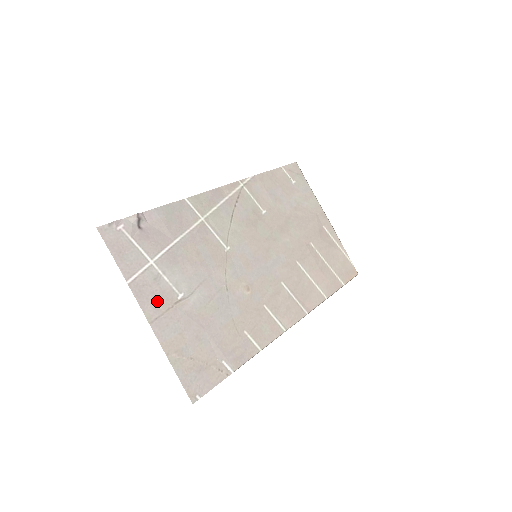
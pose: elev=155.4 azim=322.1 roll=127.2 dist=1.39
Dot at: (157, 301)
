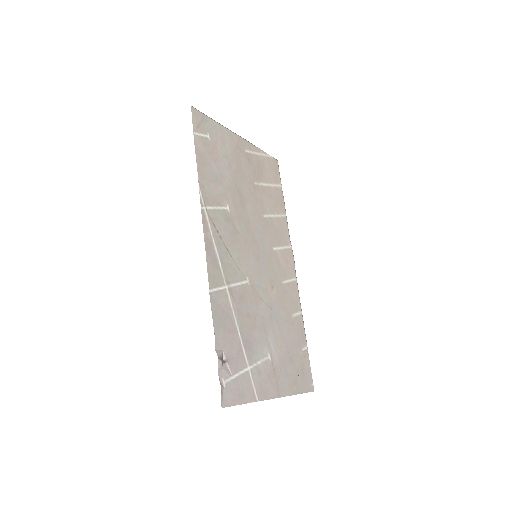
Dot at: (270, 381)
